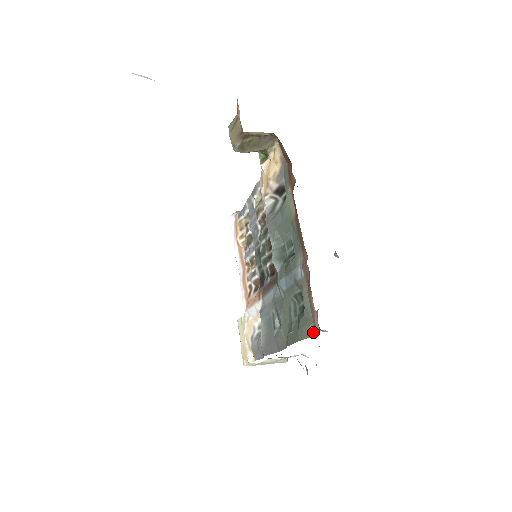
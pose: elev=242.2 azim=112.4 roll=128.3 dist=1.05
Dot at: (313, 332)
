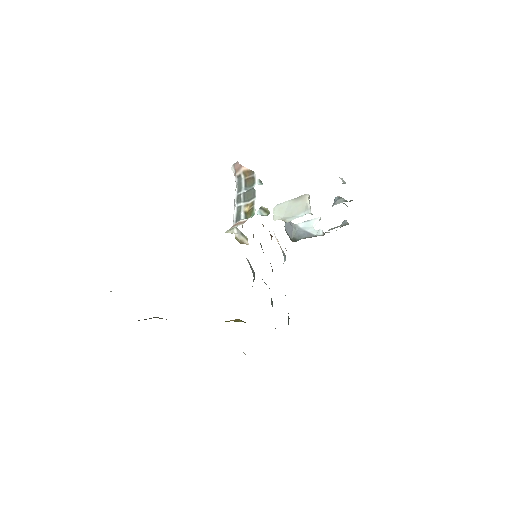
Dot at: occluded
